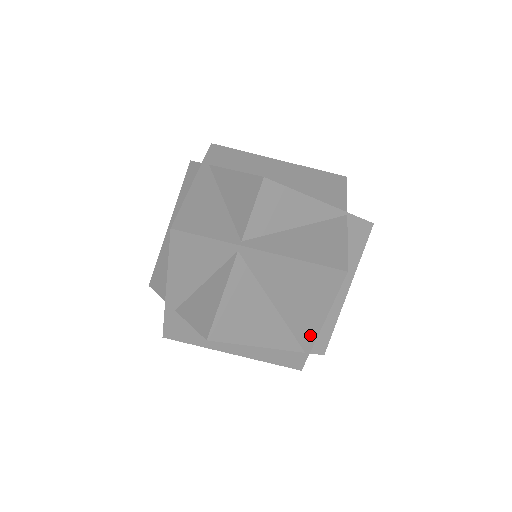
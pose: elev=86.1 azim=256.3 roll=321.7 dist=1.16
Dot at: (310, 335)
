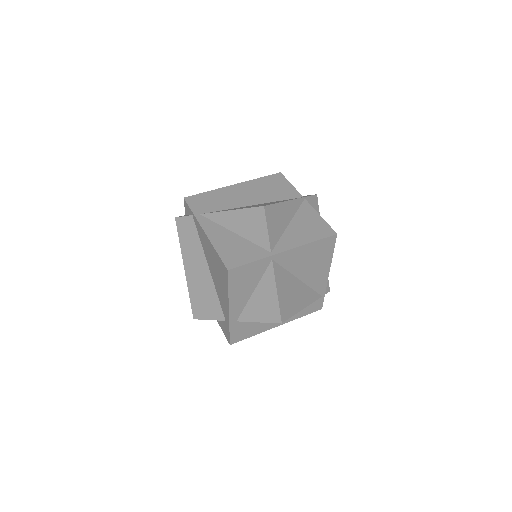
Dot at: (323, 284)
